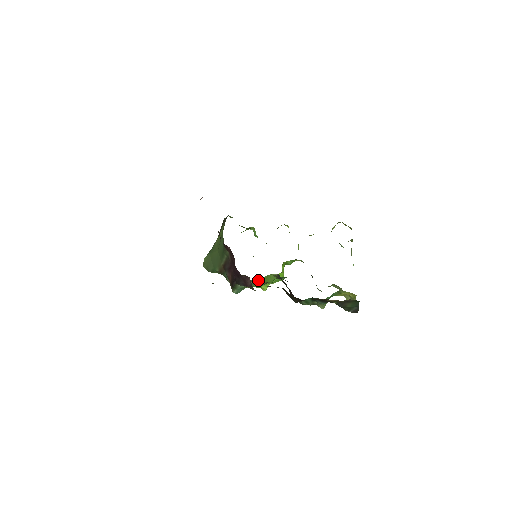
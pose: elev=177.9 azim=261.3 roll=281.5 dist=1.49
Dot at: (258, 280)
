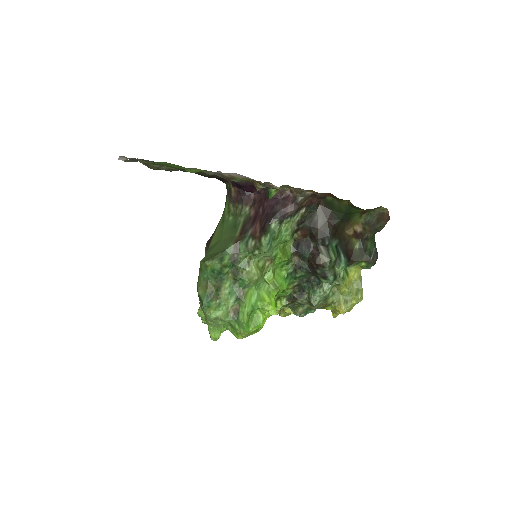
Dot at: (262, 288)
